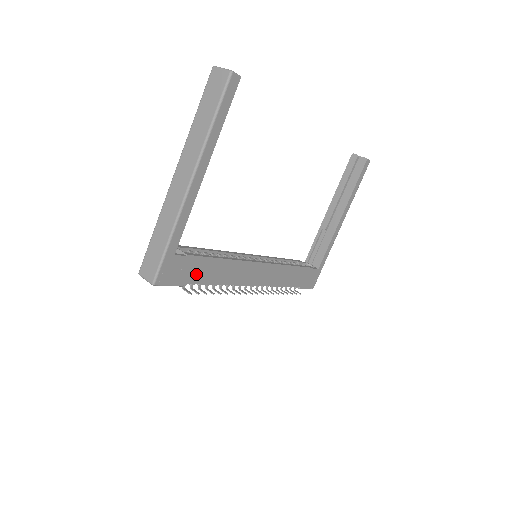
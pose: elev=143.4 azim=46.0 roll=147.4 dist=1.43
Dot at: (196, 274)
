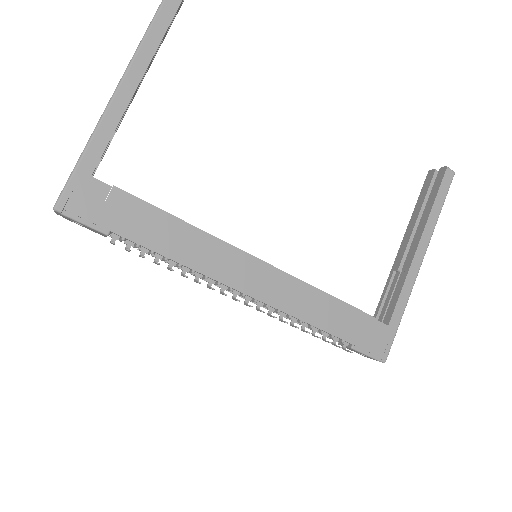
Dot at: (131, 224)
